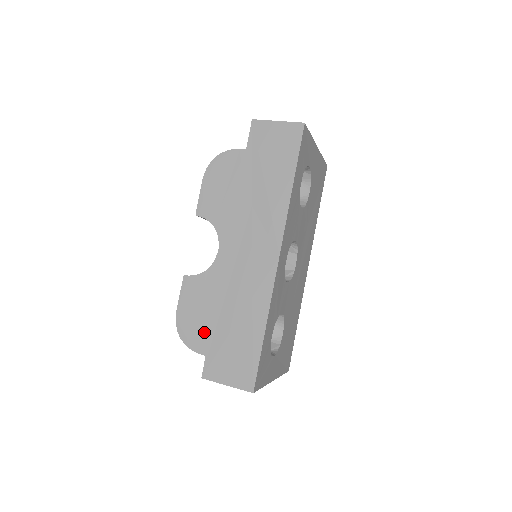
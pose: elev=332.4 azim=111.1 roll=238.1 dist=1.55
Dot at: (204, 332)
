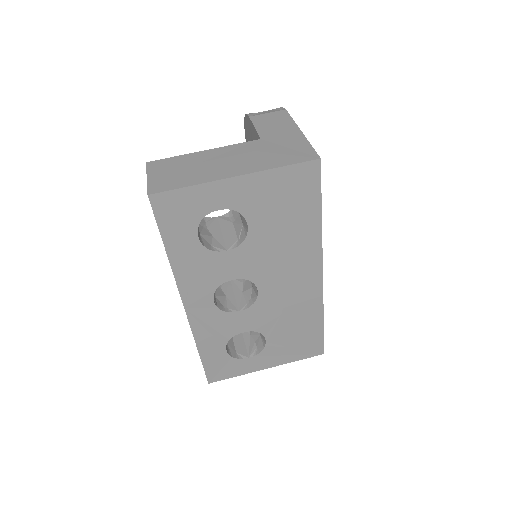
Dot at: occluded
